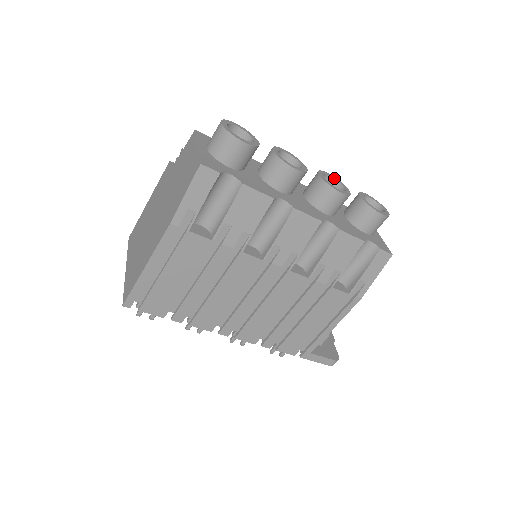
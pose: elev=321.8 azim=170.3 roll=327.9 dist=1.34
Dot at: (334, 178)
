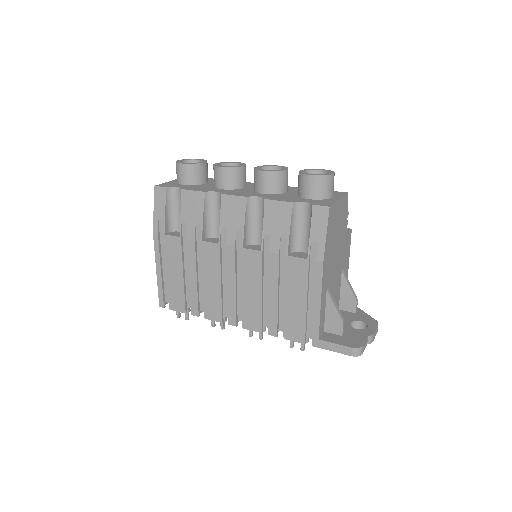
Dot at: (280, 166)
